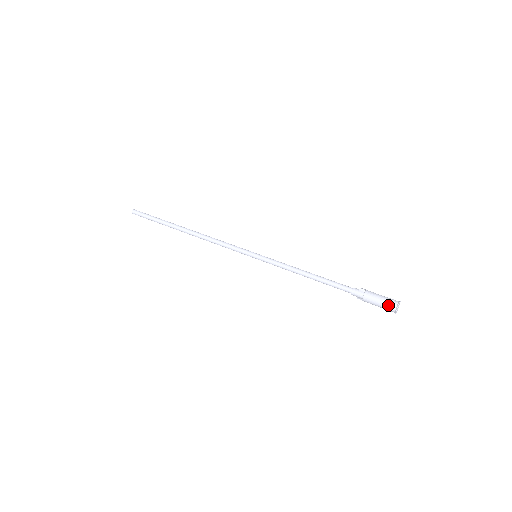
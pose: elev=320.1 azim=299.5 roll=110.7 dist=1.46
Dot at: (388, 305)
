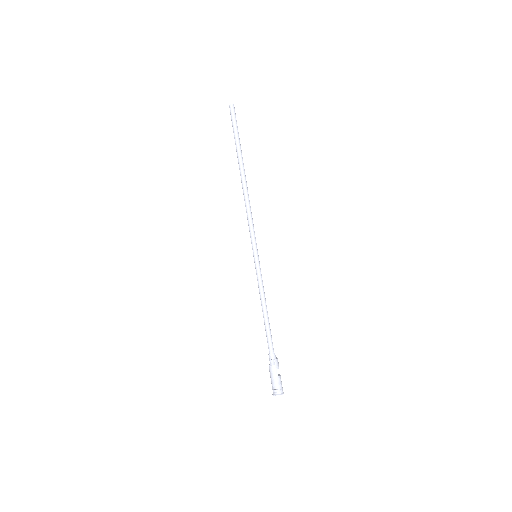
Dot at: (273, 387)
